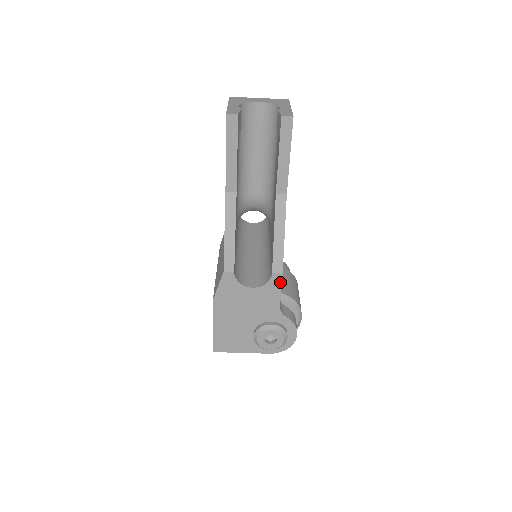
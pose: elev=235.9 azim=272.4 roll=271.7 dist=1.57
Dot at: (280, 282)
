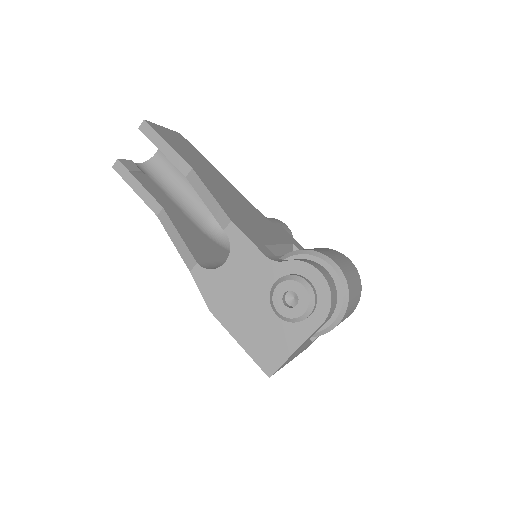
Dot at: (239, 231)
